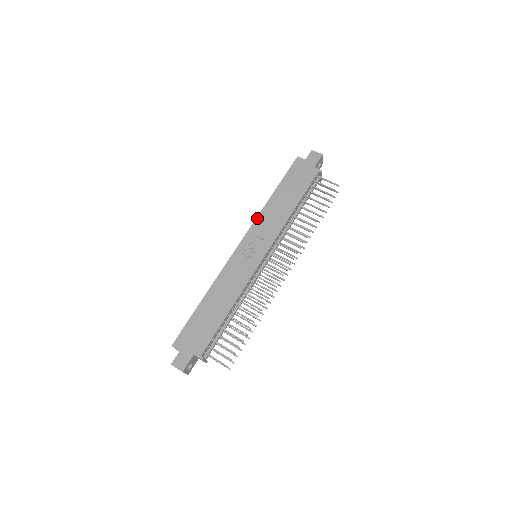
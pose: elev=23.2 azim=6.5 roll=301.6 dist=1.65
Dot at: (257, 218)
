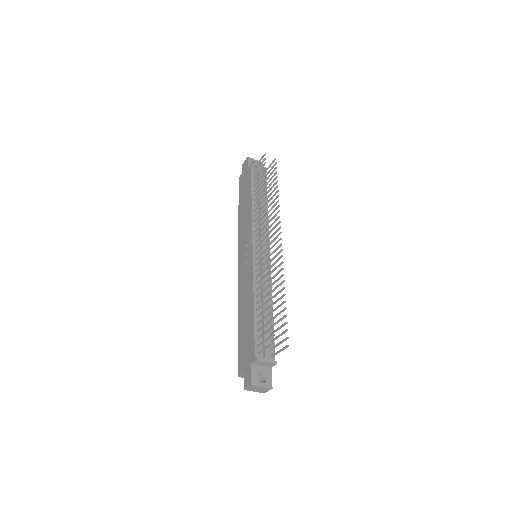
Dot at: (239, 236)
